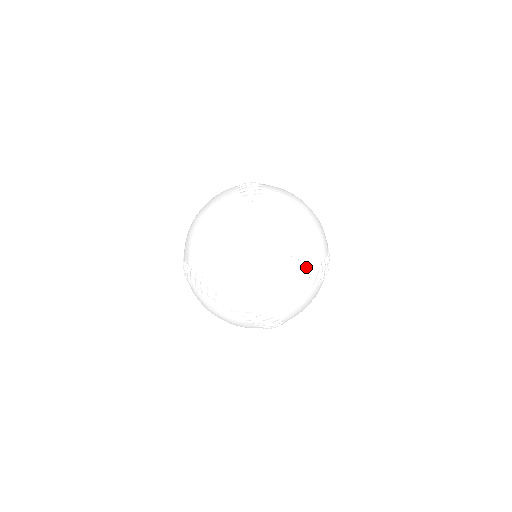
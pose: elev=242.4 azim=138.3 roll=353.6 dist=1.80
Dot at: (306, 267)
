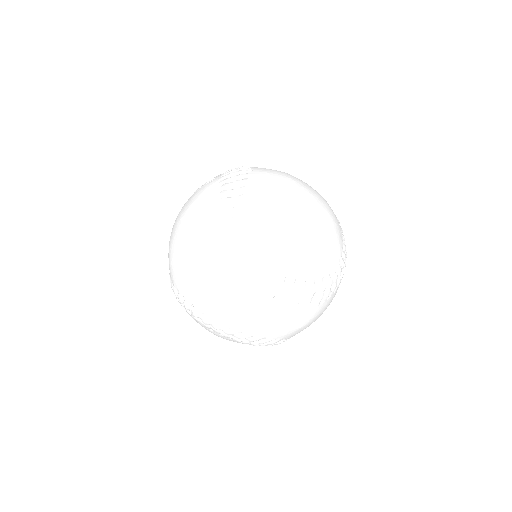
Dot at: (306, 288)
